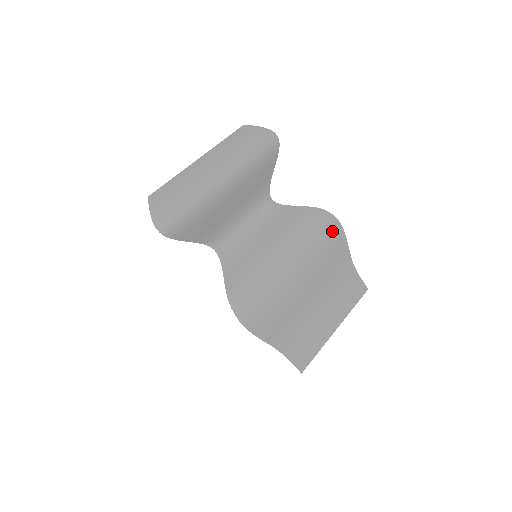
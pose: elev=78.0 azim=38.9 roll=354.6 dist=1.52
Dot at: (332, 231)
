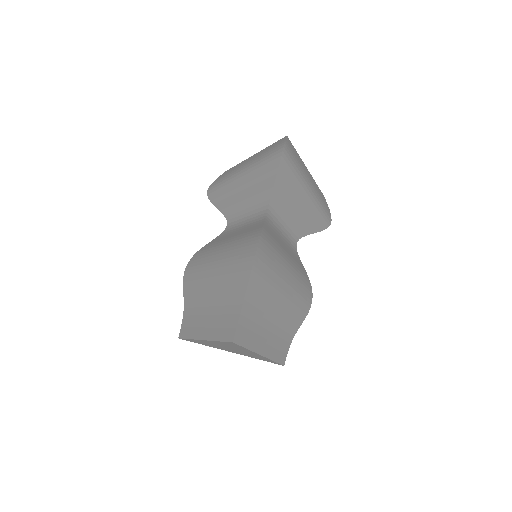
Dot at: (307, 302)
